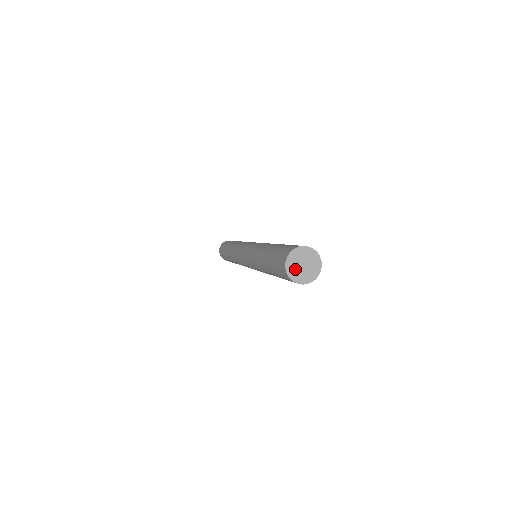
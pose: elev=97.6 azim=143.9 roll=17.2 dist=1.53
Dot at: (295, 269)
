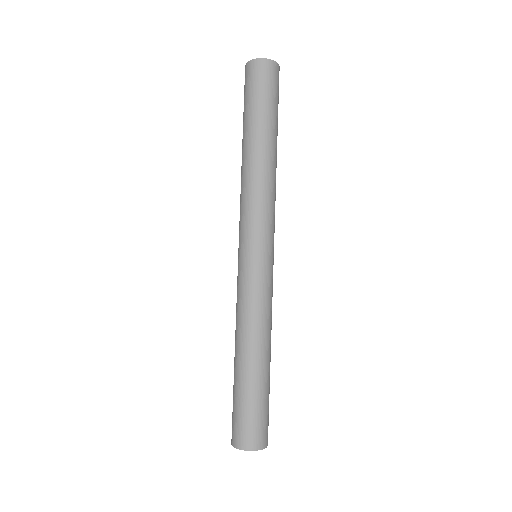
Dot at: occluded
